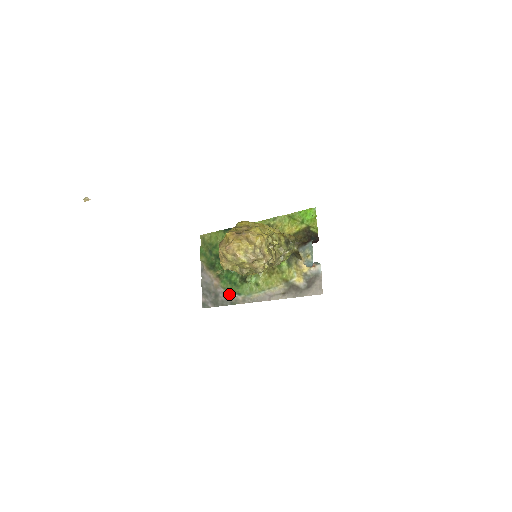
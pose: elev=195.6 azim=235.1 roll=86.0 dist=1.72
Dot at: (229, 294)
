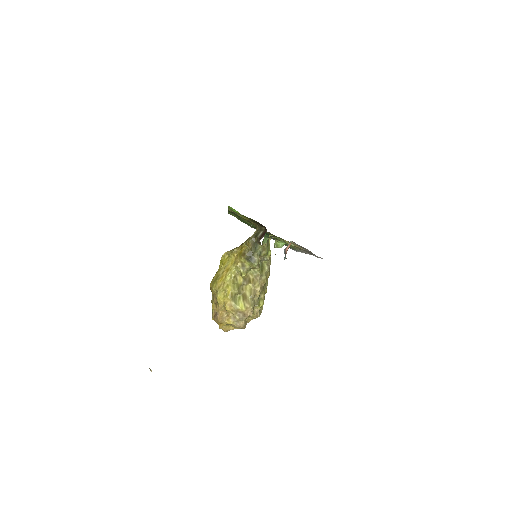
Dot at: occluded
